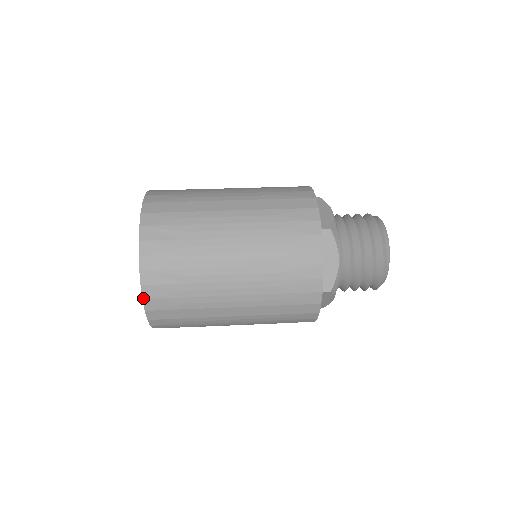
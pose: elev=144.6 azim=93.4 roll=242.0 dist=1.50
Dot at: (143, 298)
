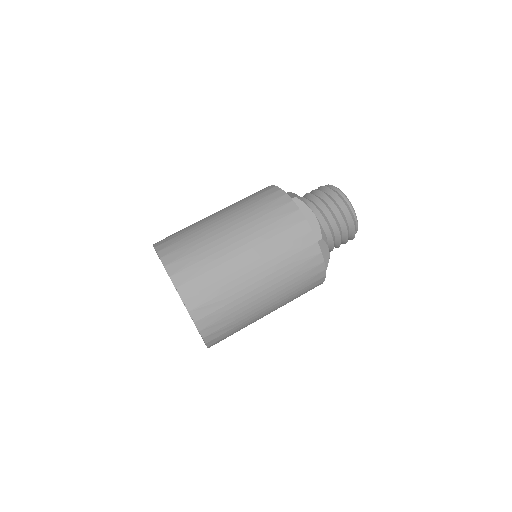
Dot at: (207, 347)
